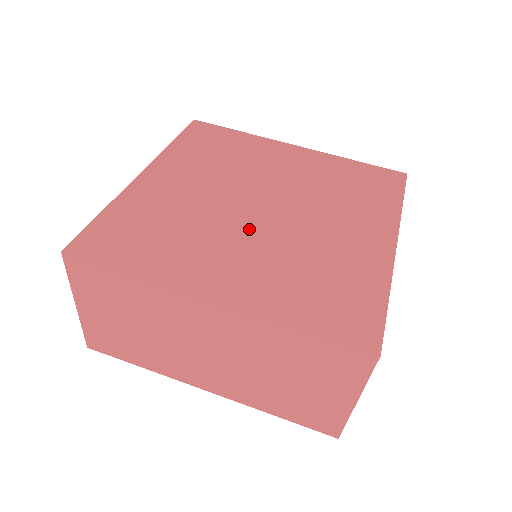
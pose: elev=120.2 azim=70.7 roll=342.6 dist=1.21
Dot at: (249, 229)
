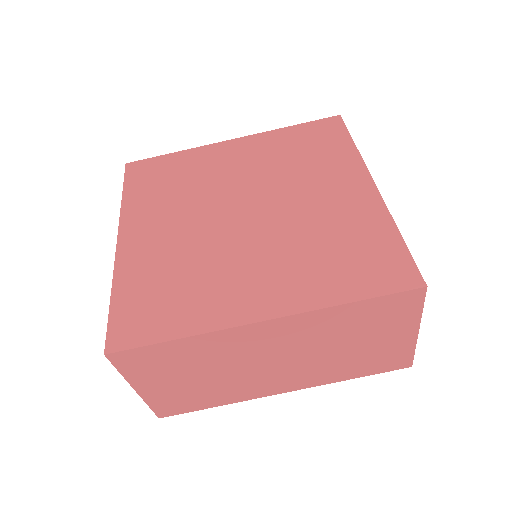
Dot at: (248, 239)
